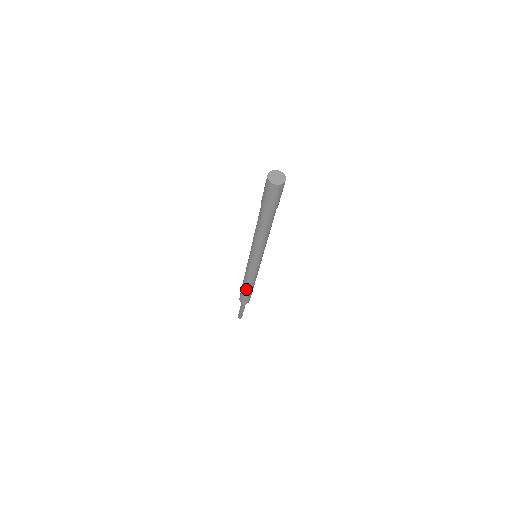
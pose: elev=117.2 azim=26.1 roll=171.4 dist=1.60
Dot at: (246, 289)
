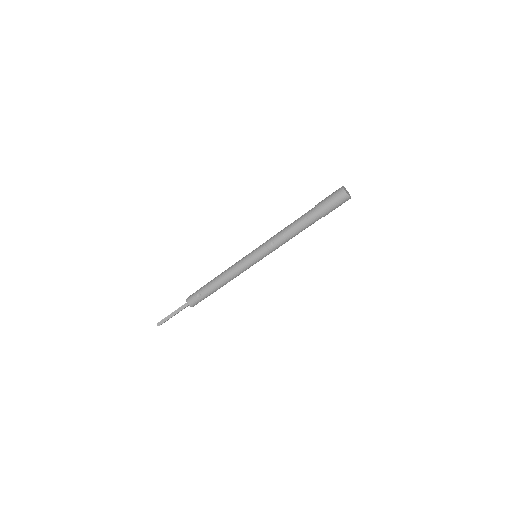
Dot at: (214, 289)
